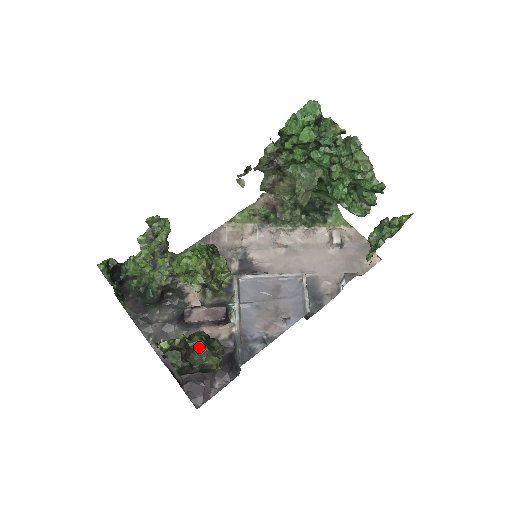
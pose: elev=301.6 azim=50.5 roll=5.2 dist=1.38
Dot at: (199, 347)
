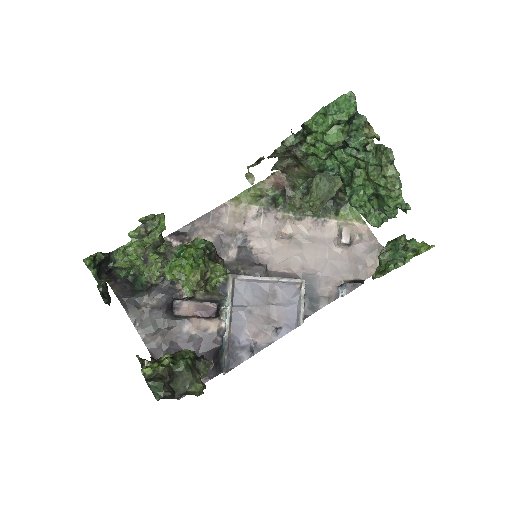
Dot at: (183, 373)
